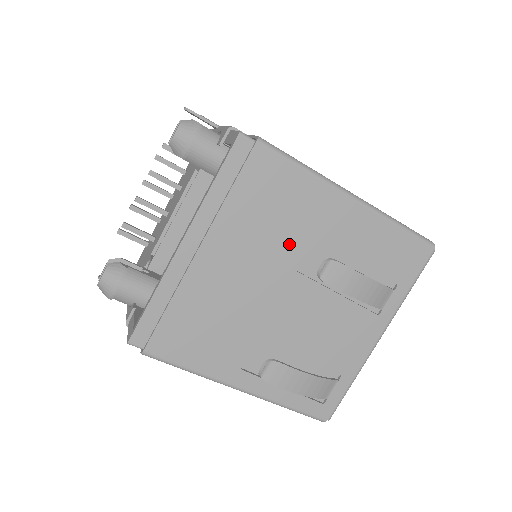
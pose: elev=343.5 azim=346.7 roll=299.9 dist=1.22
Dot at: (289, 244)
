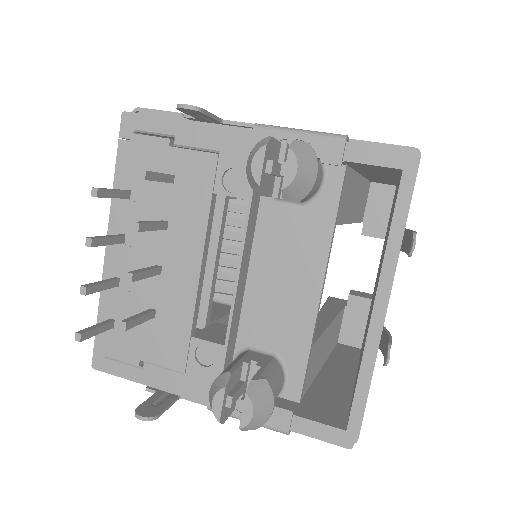
Dot at: occluded
